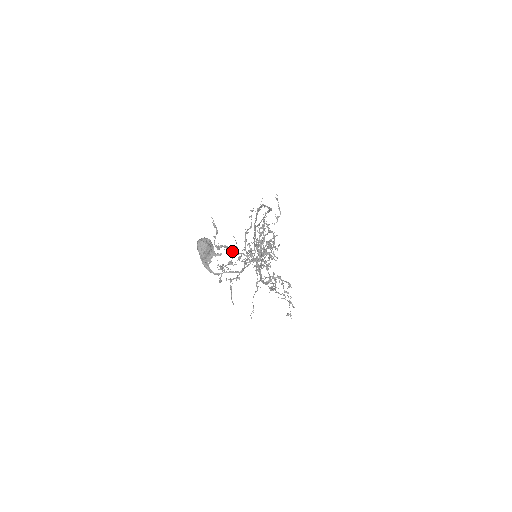
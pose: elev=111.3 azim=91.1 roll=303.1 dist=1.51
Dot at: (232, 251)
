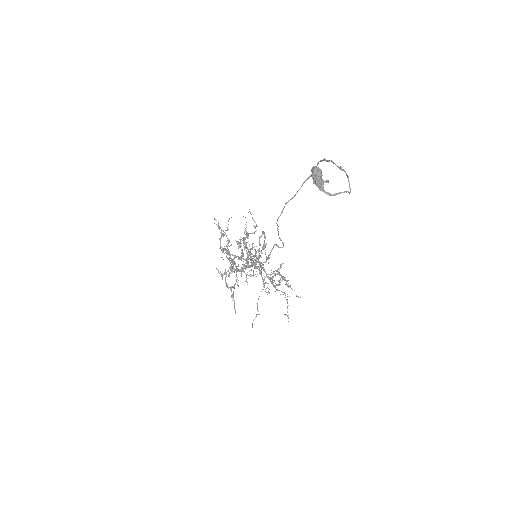
Dot at: (232, 255)
